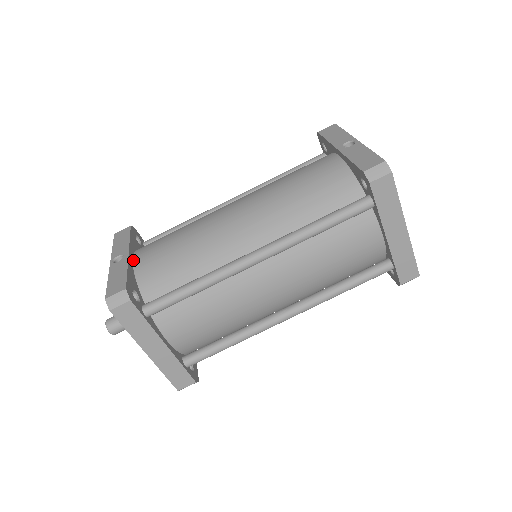
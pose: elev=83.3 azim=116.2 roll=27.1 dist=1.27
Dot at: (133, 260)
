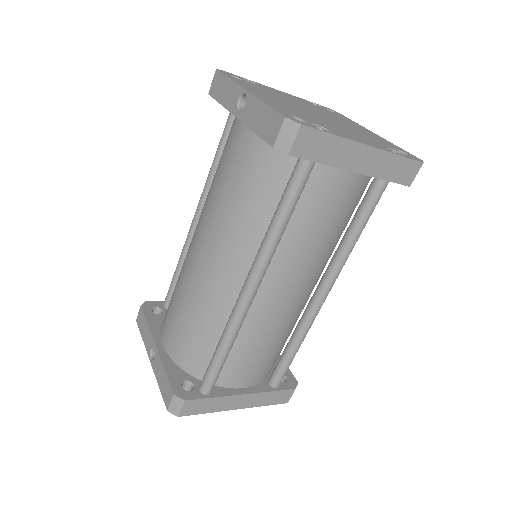
Dot at: (163, 347)
